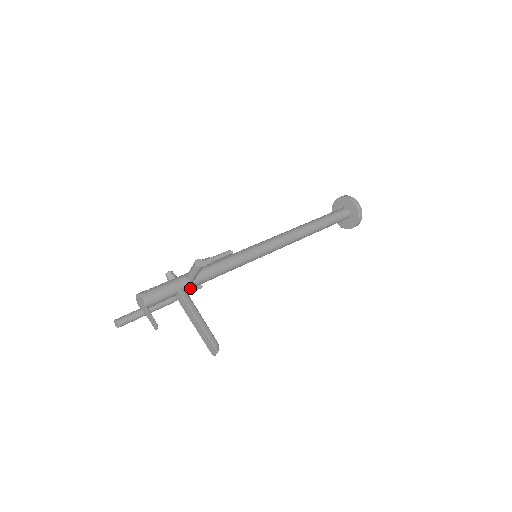
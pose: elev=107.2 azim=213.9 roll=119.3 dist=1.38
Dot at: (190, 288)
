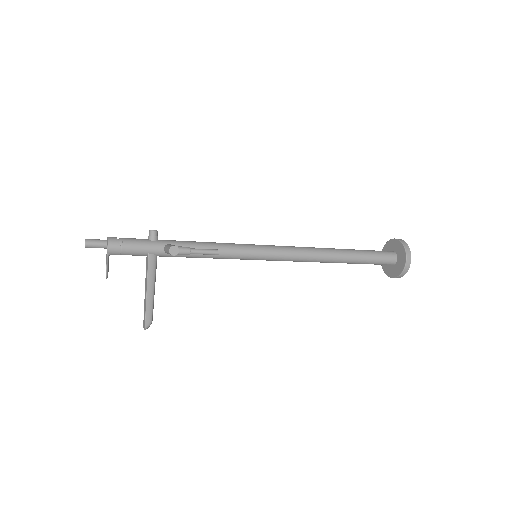
Dot at: (164, 256)
